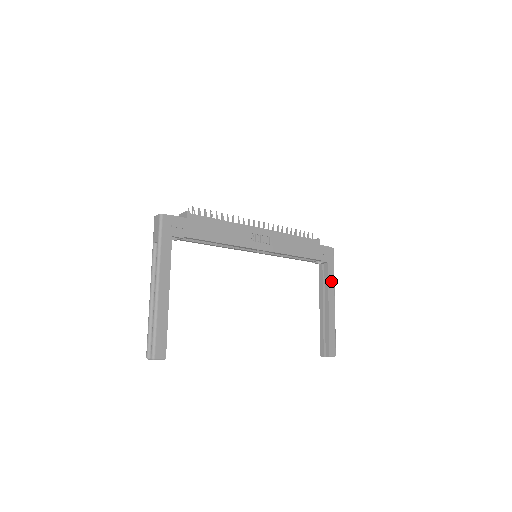
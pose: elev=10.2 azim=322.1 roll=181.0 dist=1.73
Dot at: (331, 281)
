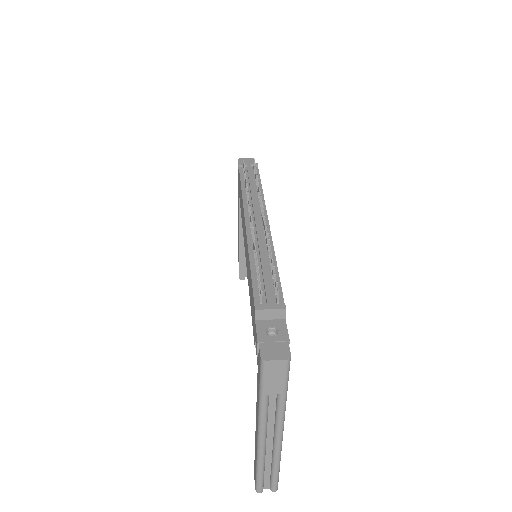
Dot at: occluded
